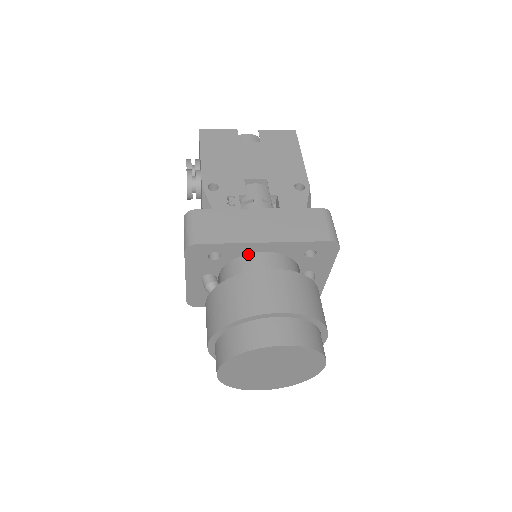
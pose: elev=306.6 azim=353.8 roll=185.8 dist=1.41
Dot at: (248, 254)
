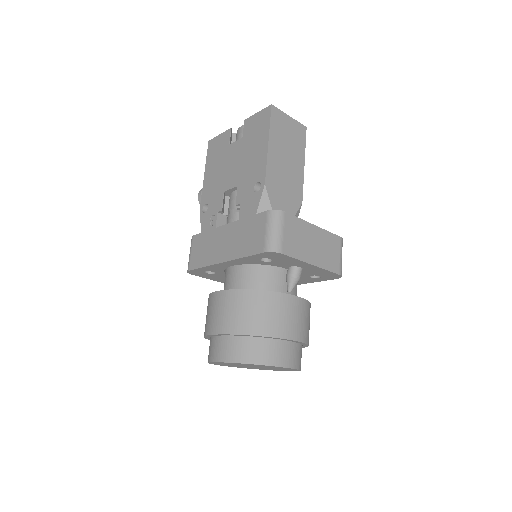
Dot at: (227, 268)
